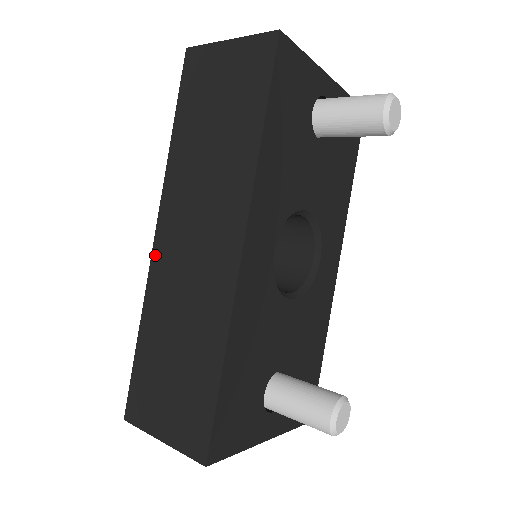
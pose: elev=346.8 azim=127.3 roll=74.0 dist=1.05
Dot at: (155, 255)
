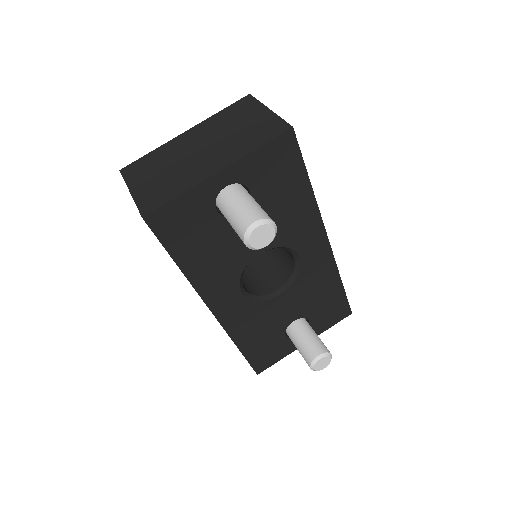
Dot at: occluded
